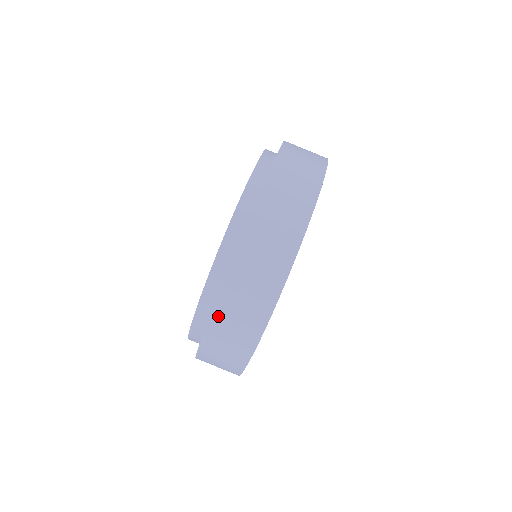
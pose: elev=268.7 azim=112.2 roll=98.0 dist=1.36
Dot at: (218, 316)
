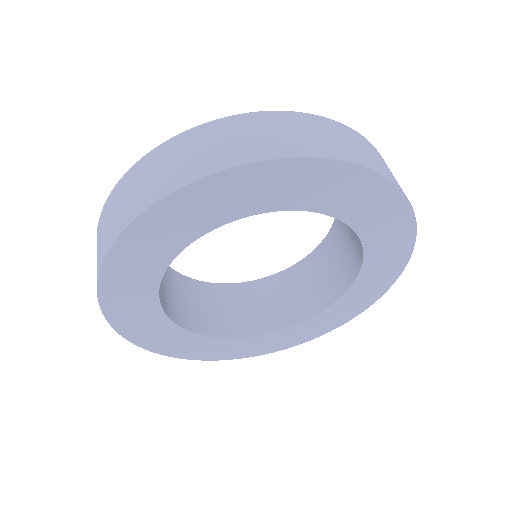
Dot at: (150, 159)
